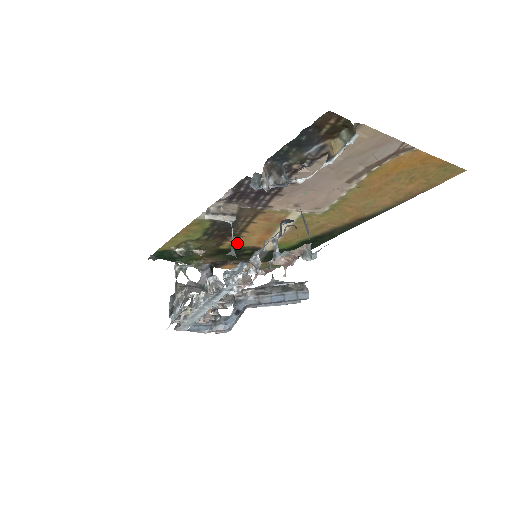
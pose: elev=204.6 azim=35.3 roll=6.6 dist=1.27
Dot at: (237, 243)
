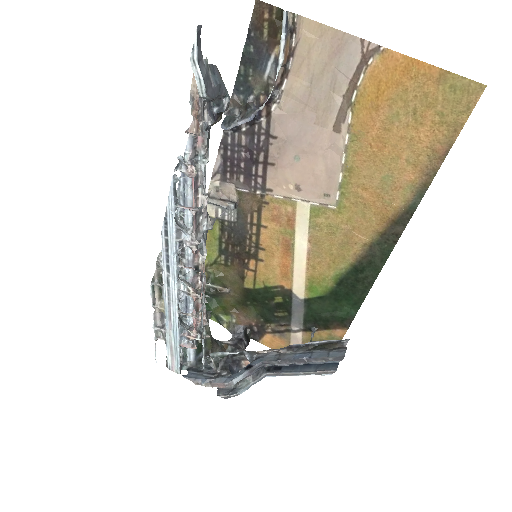
Dot at: (260, 276)
